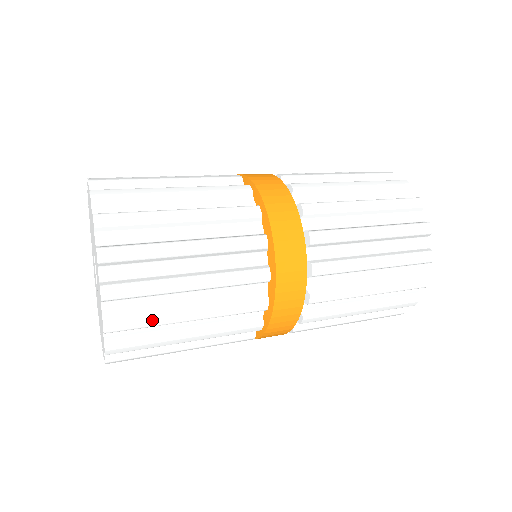
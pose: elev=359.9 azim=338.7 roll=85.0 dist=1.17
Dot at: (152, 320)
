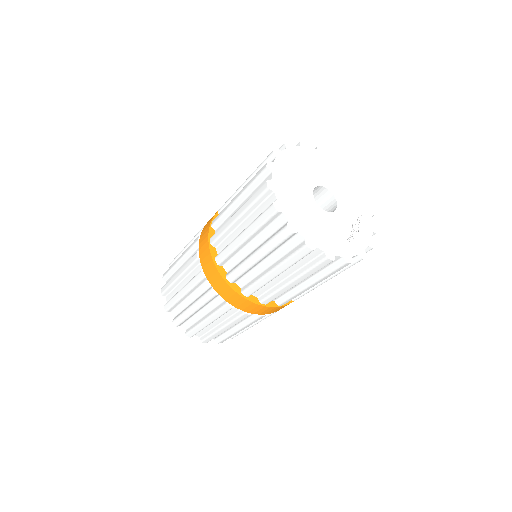
Dot at: (213, 336)
